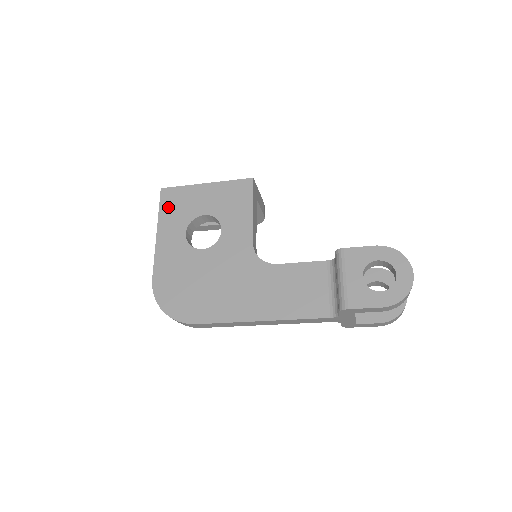
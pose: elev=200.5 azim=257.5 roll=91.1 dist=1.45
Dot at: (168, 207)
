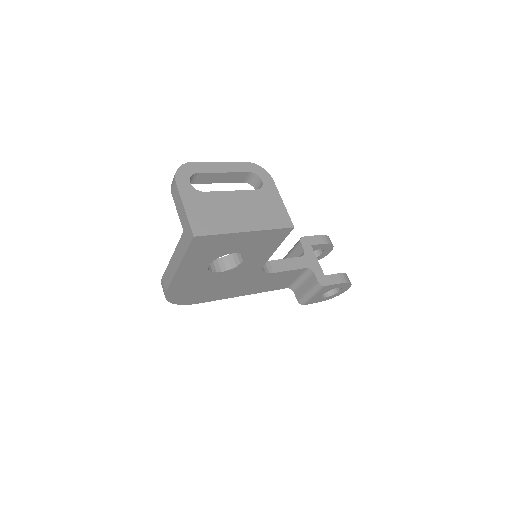
Dot at: (197, 251)
